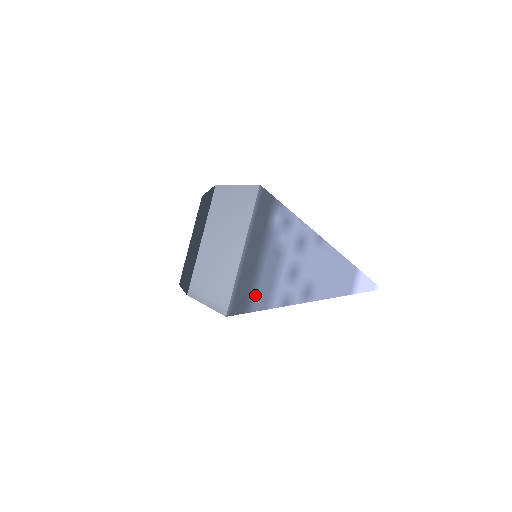
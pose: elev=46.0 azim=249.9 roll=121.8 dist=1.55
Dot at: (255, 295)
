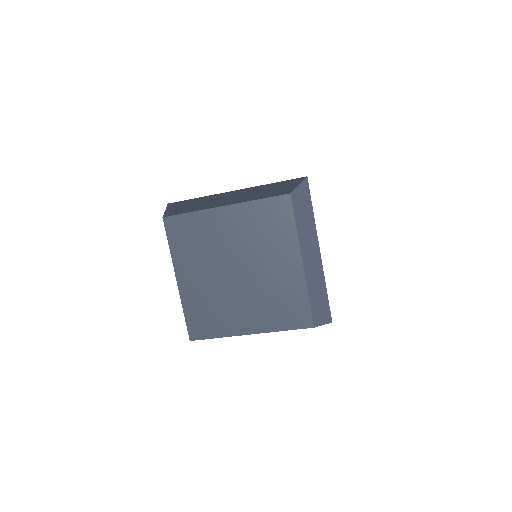
Dot at: occluded
